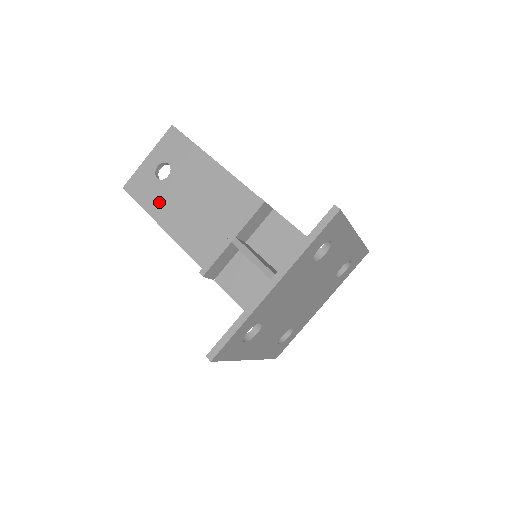
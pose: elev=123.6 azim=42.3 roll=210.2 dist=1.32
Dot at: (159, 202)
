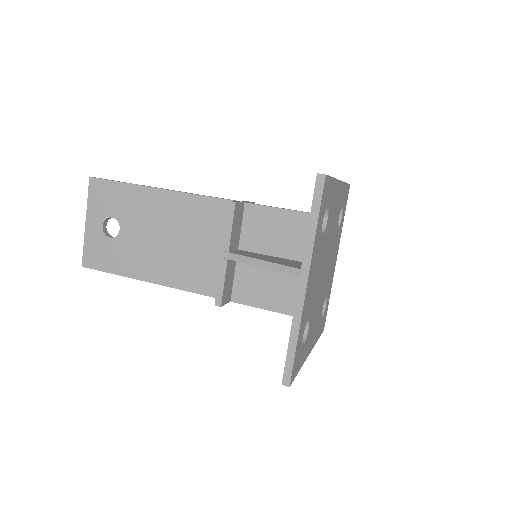
Dot at: (128, 259)
